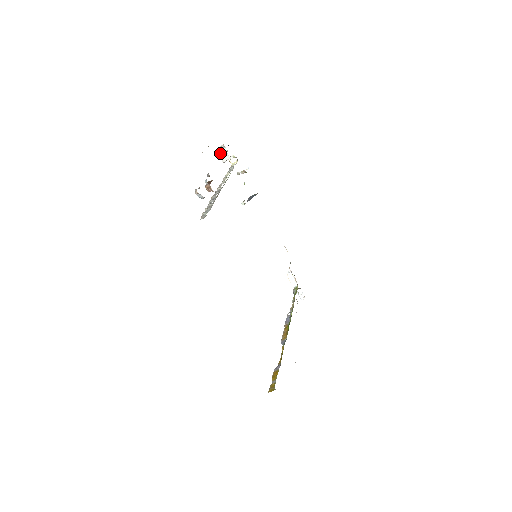
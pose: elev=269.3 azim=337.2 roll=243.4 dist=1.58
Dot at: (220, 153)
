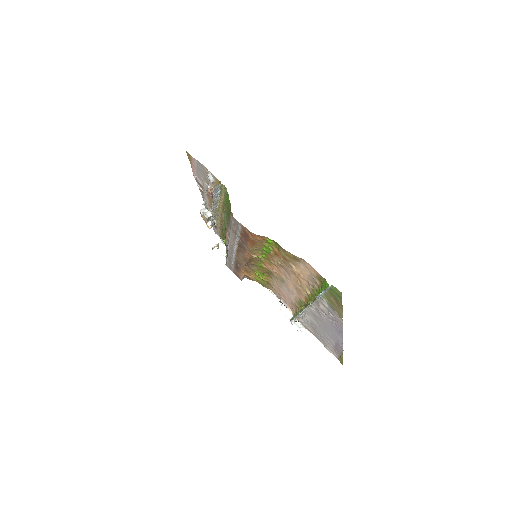
Dot at: (202, 214)
